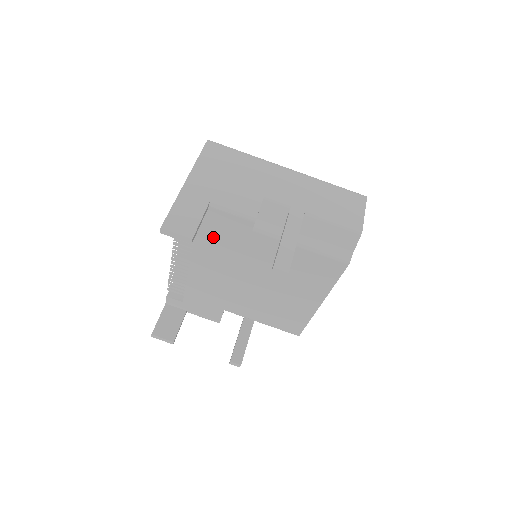
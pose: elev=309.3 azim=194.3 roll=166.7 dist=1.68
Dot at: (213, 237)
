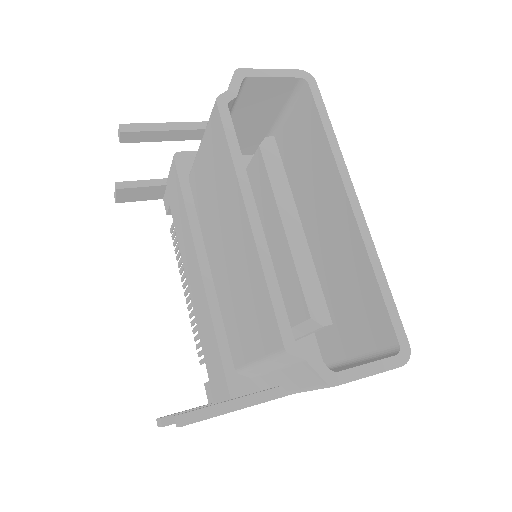
Dot at: (178, 218)
